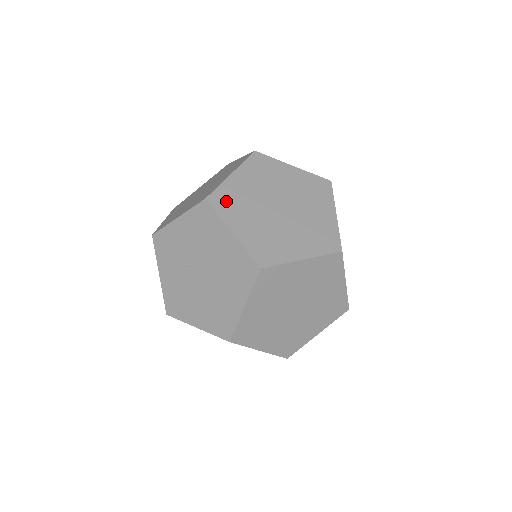
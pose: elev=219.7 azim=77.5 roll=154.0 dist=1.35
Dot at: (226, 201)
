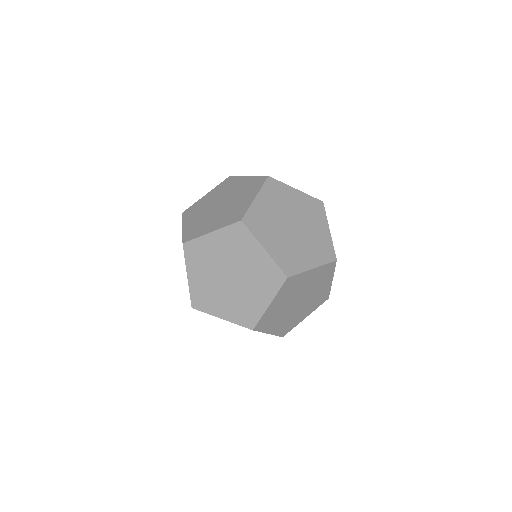
Dot at: (192, 211)
